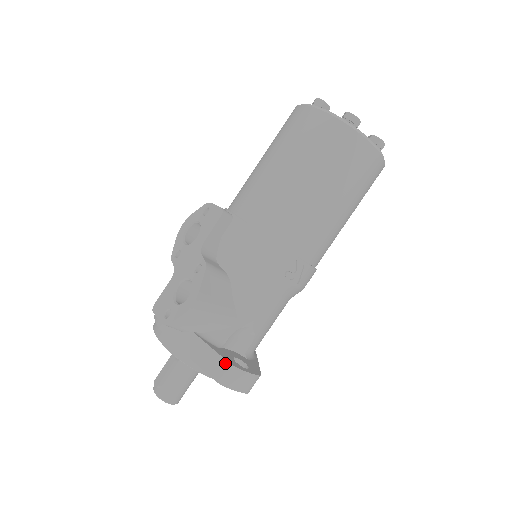
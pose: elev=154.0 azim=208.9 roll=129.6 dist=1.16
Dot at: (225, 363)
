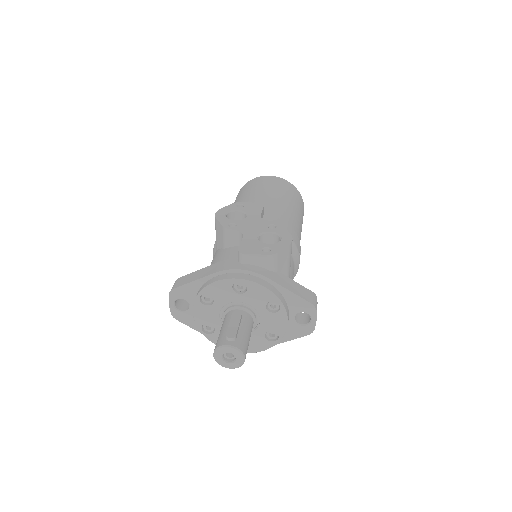
Dot at: (312, 292)
